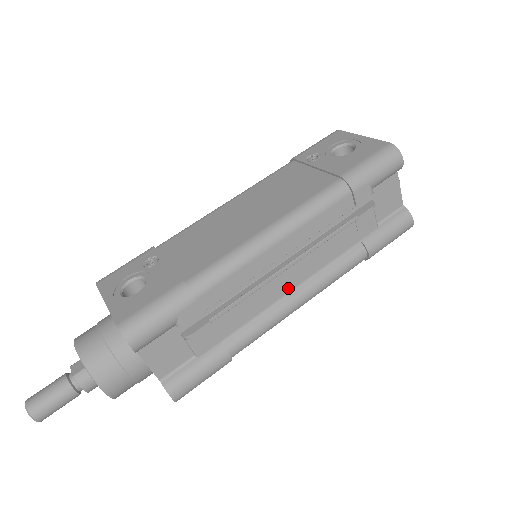
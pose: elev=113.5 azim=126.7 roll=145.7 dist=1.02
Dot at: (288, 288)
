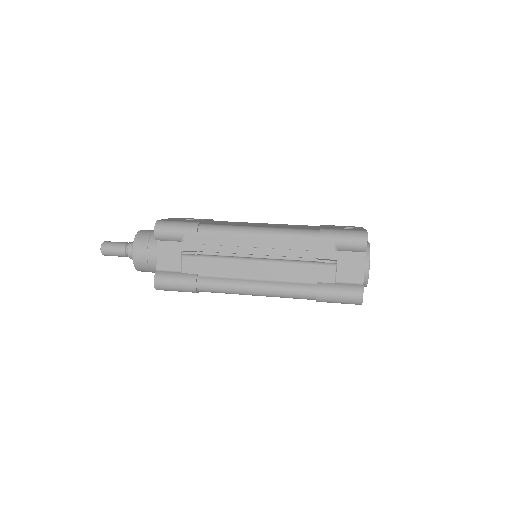
Dot at: (253, 275)
